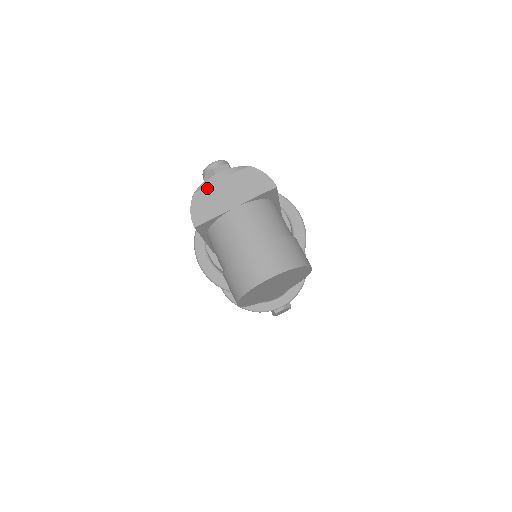
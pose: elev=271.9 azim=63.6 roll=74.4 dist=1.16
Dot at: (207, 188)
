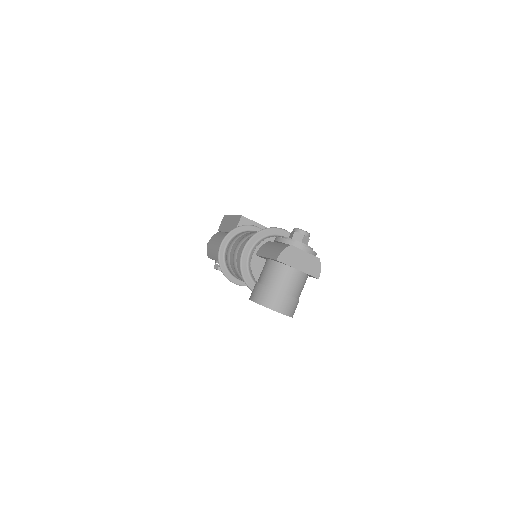
Dot at: (297, 249)
